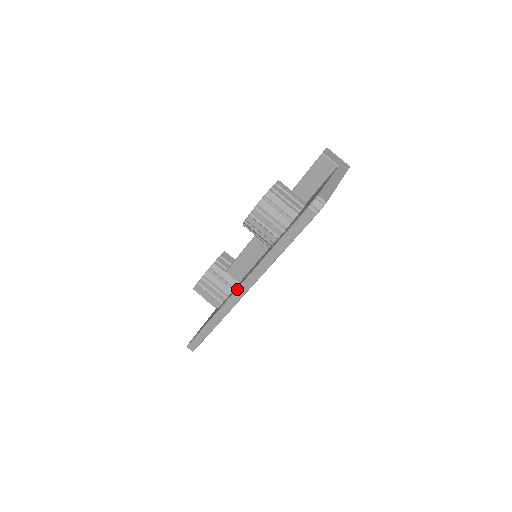
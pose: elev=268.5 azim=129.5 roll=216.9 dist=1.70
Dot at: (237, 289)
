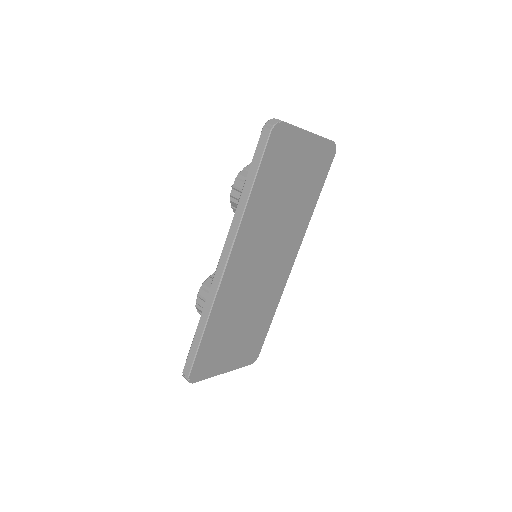
Dot at: (219, 260)
